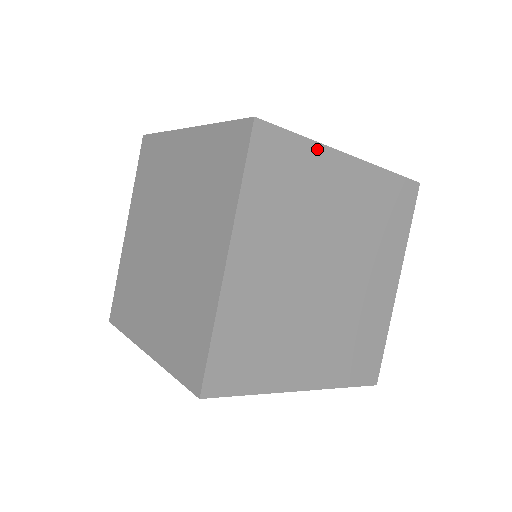
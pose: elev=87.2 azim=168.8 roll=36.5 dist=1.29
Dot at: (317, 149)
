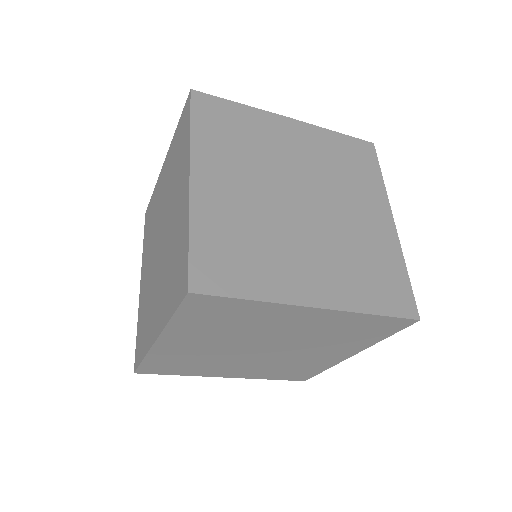
Dot at: (269, 305)
